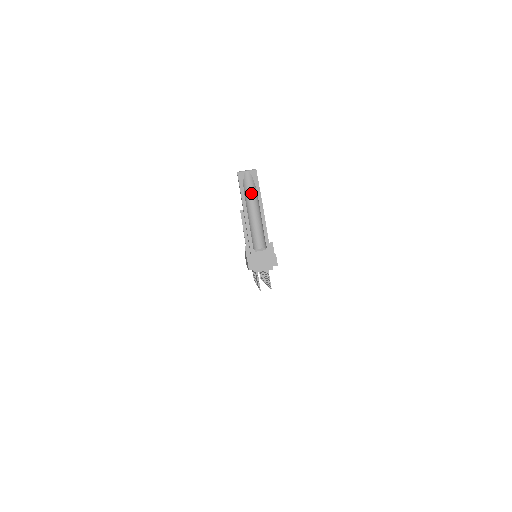
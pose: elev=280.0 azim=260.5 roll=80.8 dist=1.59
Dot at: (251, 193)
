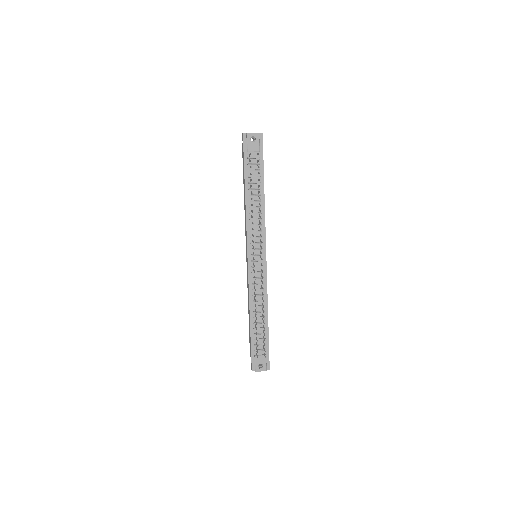
Dot at: occluded
